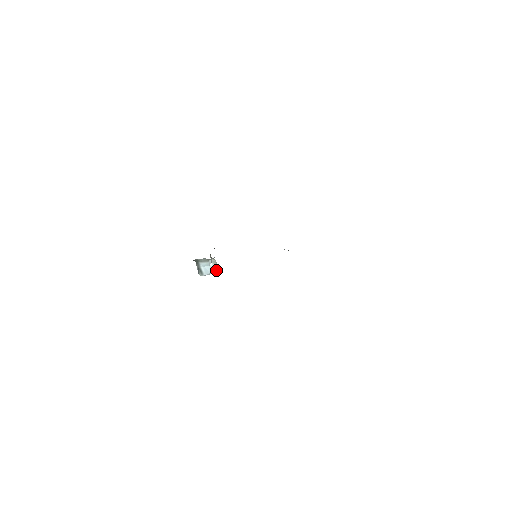
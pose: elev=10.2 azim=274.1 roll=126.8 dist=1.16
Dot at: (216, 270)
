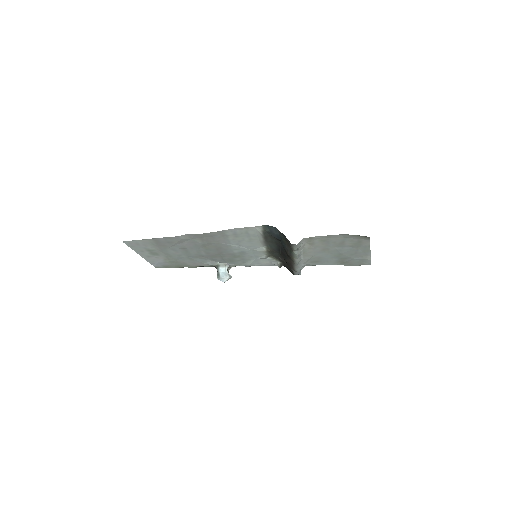
Dot at: (230, 277)
